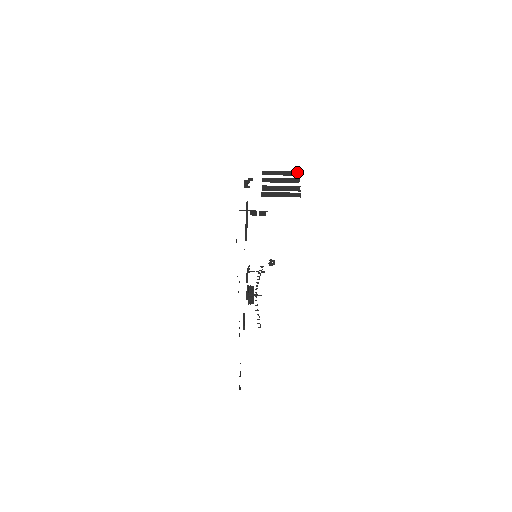
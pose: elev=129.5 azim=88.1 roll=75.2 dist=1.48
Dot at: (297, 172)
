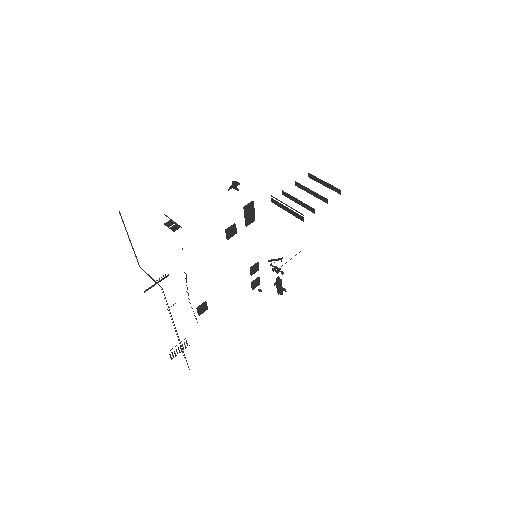
Dot at: (339, 190)
